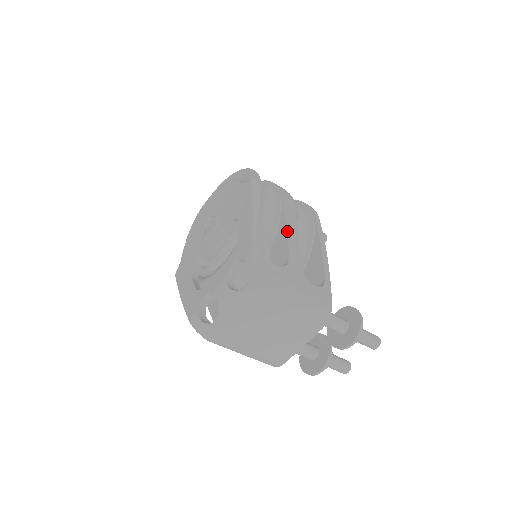
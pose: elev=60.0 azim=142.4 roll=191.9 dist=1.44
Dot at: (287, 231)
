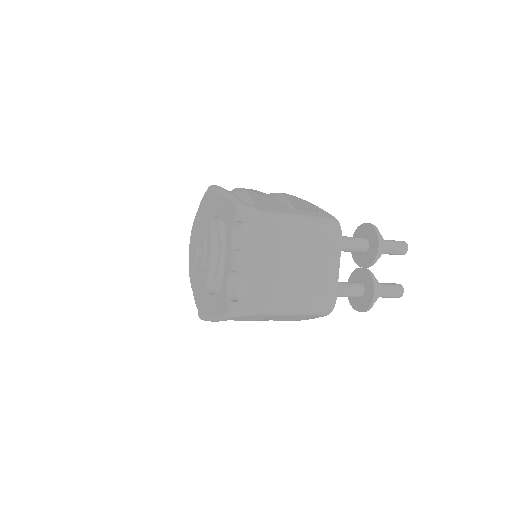
Dot at: (260, 196)
